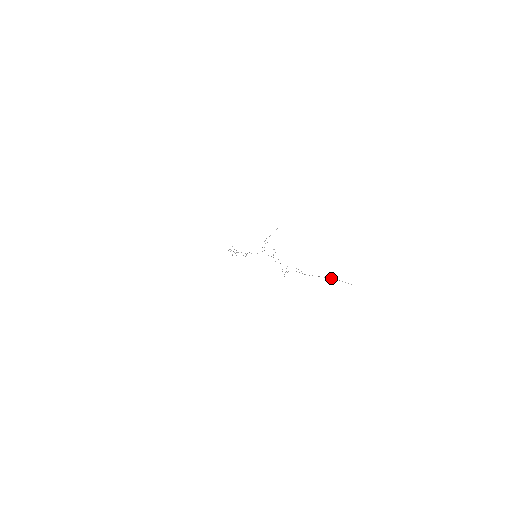
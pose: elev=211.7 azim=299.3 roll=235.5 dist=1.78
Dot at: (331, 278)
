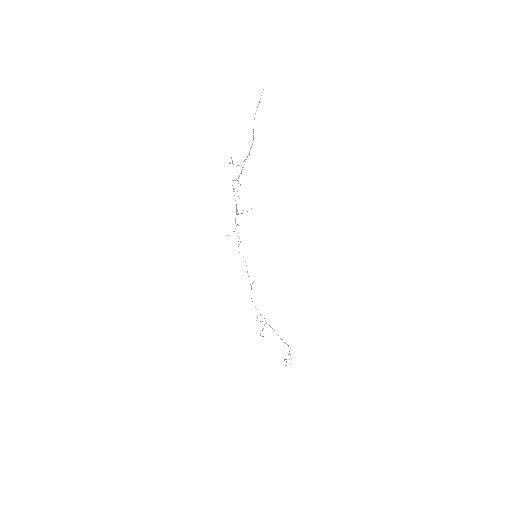
Dot at: occluded
